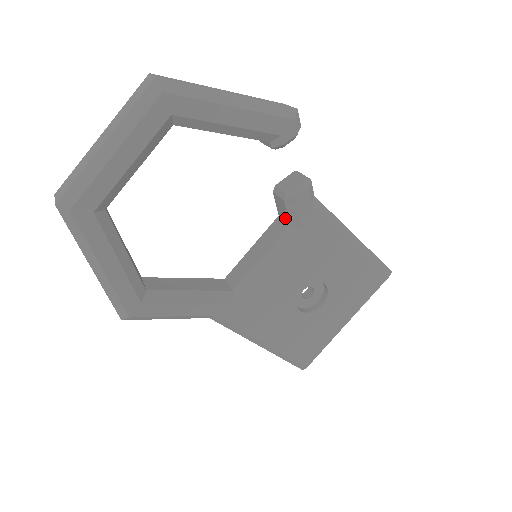
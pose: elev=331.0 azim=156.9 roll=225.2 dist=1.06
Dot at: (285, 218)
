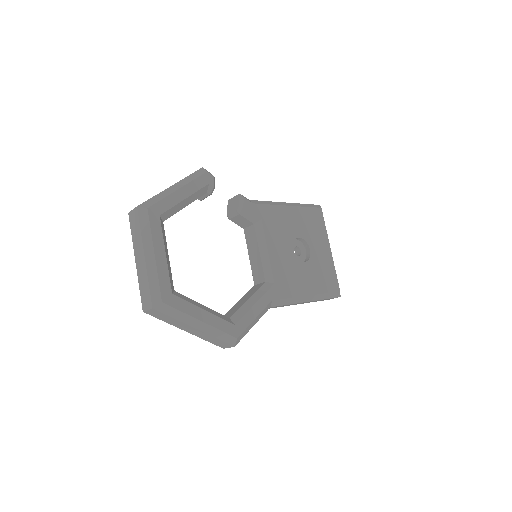
Dot at: (248, 224)
